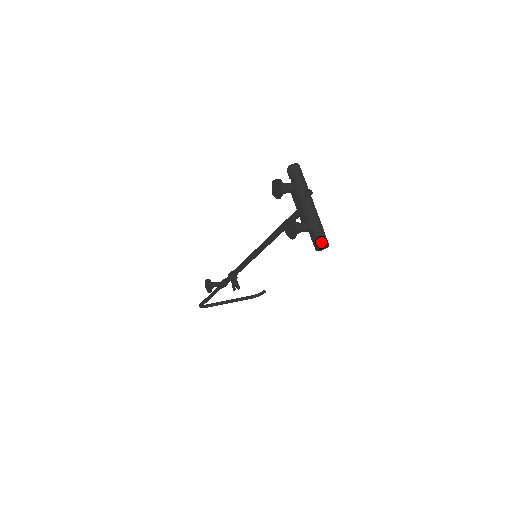
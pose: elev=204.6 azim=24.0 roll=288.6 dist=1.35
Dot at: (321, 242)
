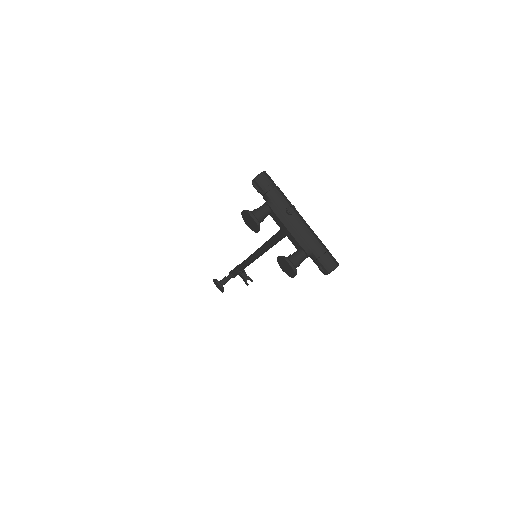
Dot at: (328, 267)
